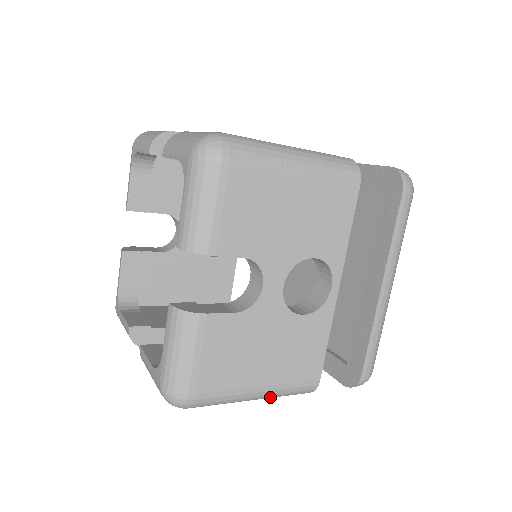
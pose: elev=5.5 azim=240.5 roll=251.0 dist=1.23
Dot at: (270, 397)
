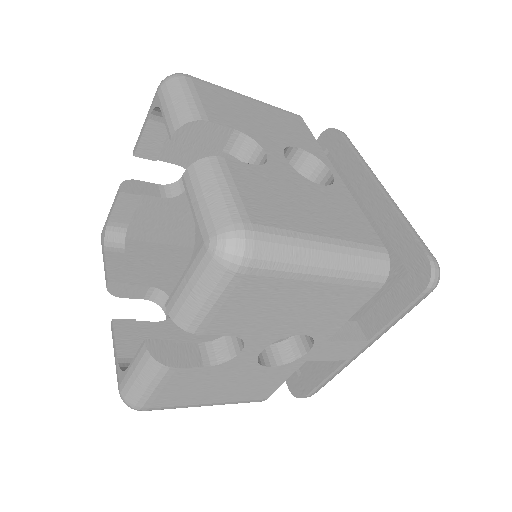
Dot at: (344, 264)
